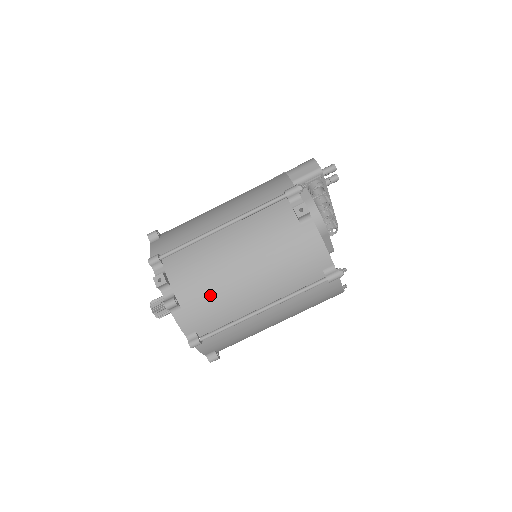
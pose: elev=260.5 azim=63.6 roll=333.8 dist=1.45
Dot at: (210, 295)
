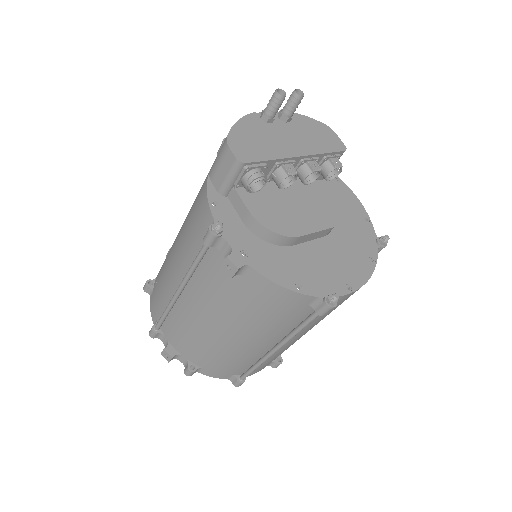
Dot at: (215, 355)
